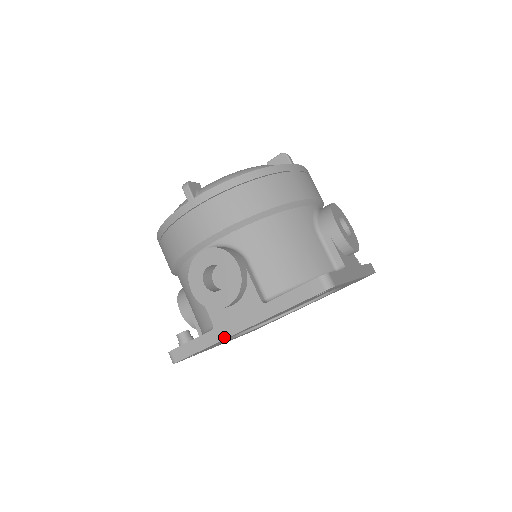
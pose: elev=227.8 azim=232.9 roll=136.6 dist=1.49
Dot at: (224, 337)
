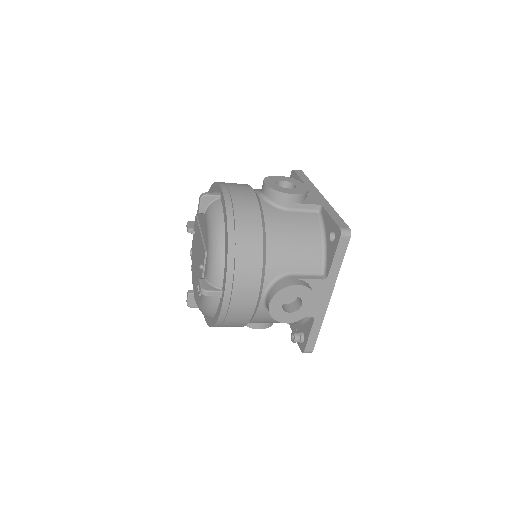
Dot at: (324, 313)
